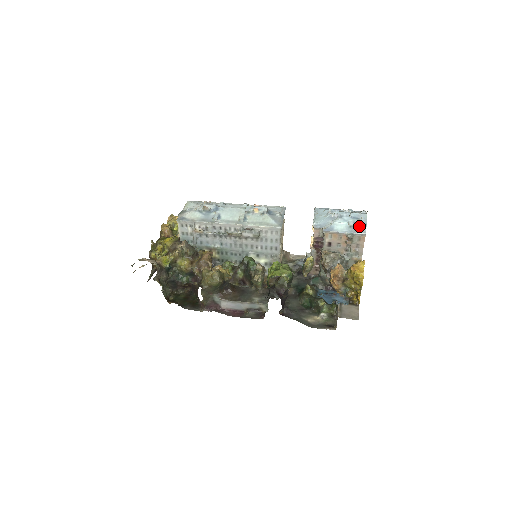
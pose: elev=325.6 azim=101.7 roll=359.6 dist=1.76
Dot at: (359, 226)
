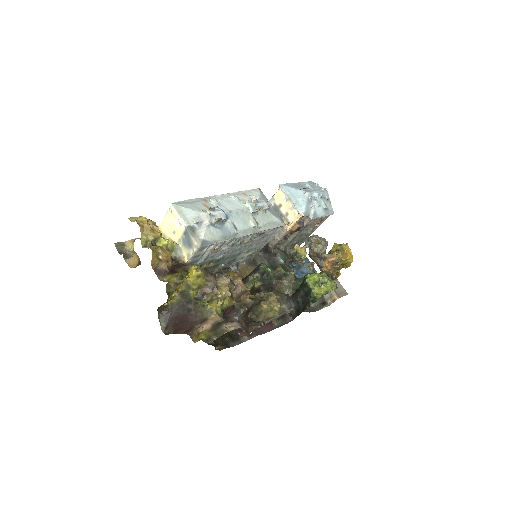
Dot at: (328, 206)
